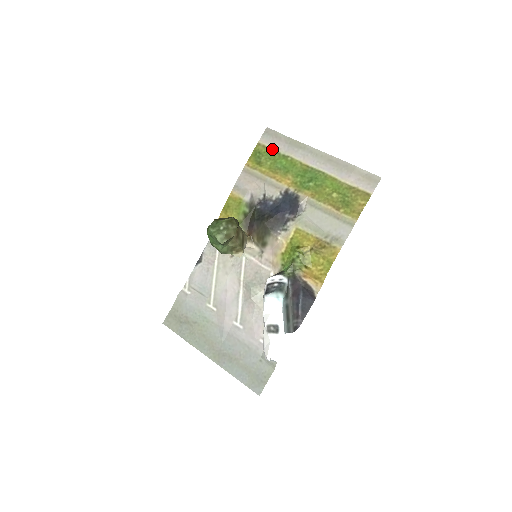
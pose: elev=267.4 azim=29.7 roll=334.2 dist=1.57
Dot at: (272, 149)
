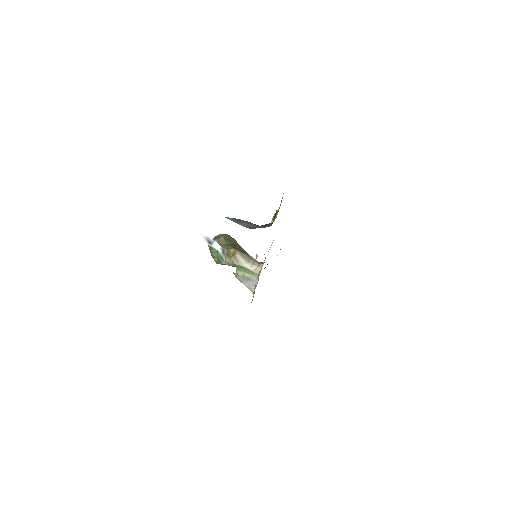
Dot at: occluded
